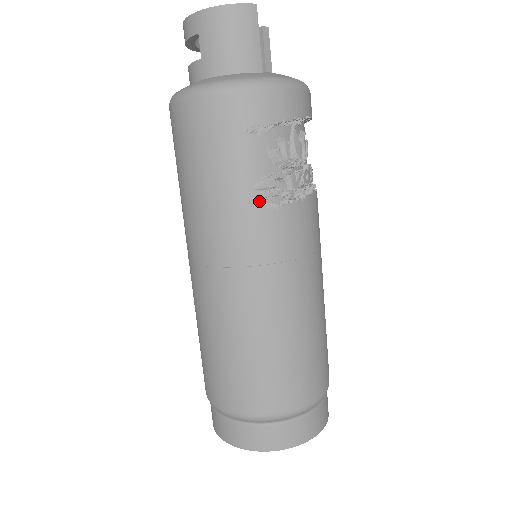
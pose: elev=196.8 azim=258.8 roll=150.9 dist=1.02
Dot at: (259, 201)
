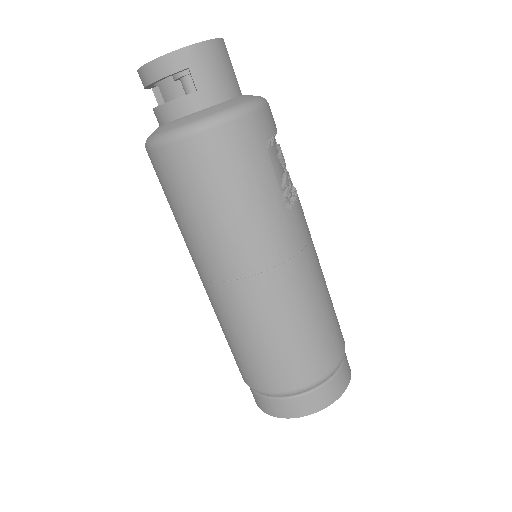
Dot at: (287, 198)
